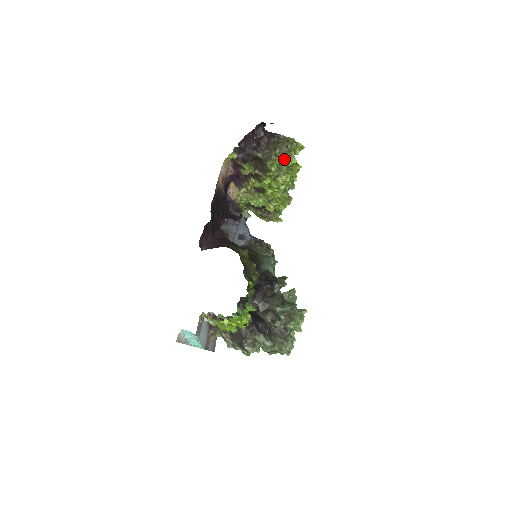
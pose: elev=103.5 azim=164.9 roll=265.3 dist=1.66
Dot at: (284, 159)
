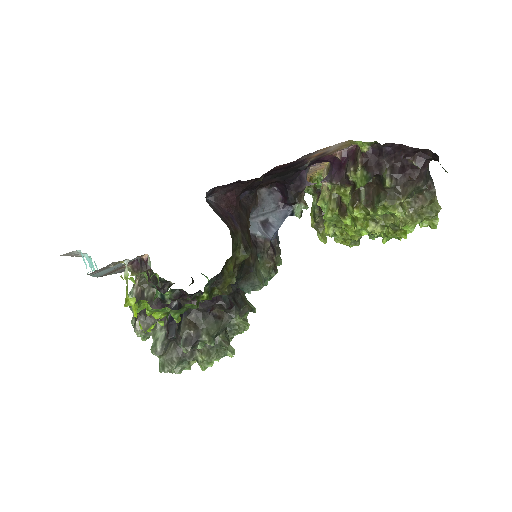
Dot at: occluded
